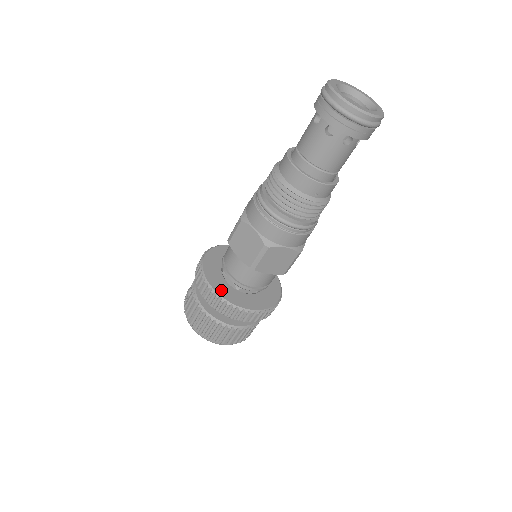
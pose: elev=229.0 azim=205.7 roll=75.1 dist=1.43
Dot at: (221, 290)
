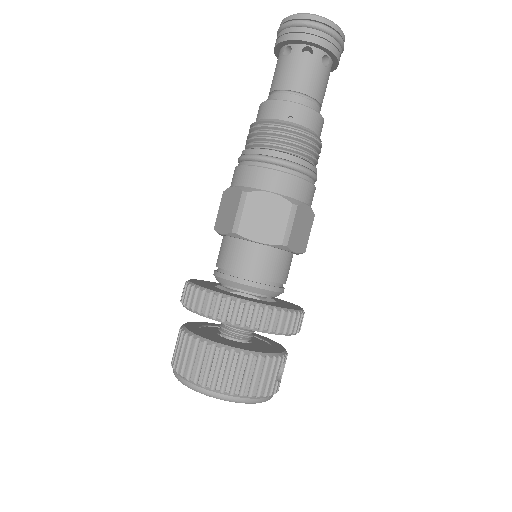
Dot at: (204, 286)
